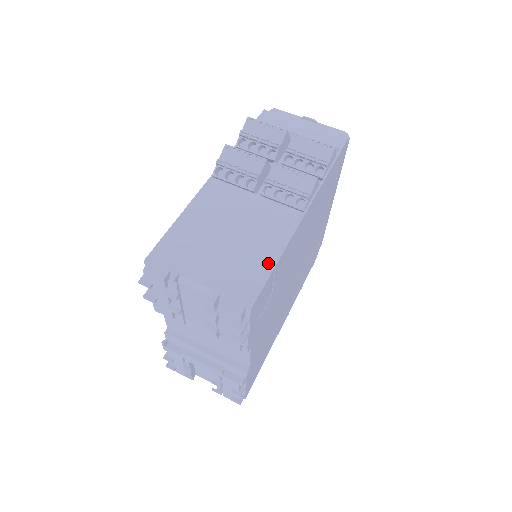
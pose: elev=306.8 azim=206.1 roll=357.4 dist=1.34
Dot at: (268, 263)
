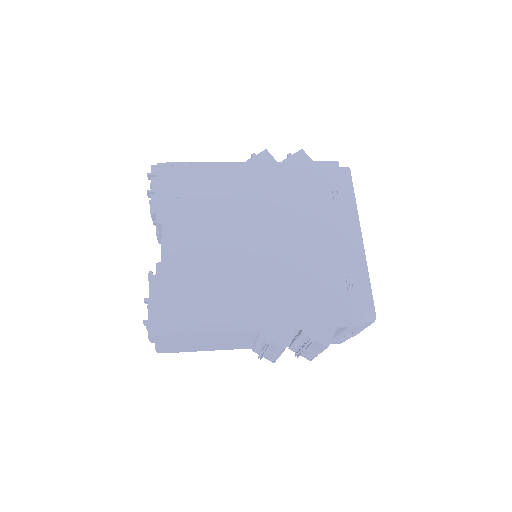
Dot at: (195, 165)
